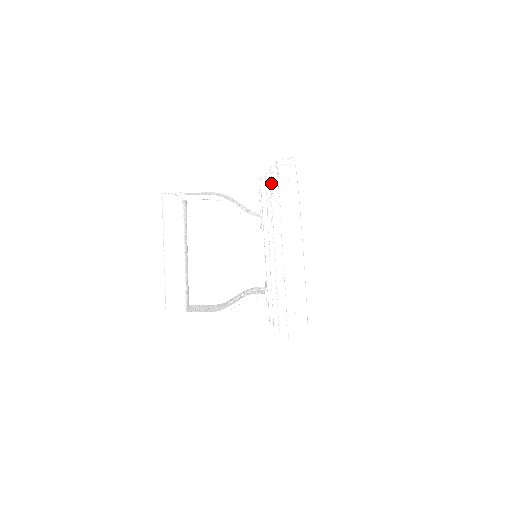
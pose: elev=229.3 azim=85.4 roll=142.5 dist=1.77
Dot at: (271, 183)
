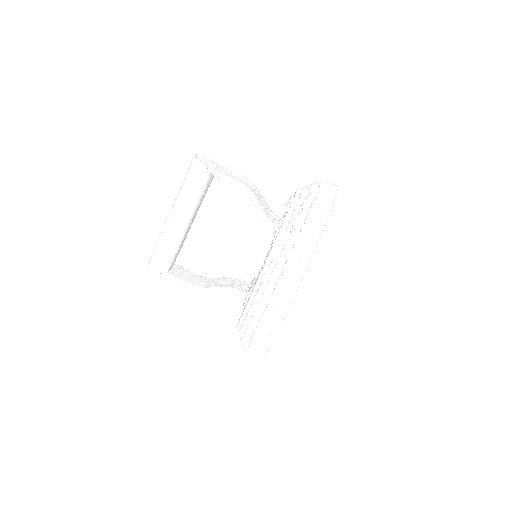
Dot at: (304, 203)
